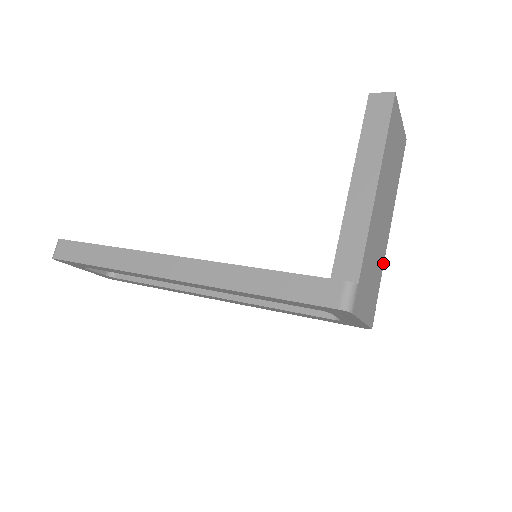
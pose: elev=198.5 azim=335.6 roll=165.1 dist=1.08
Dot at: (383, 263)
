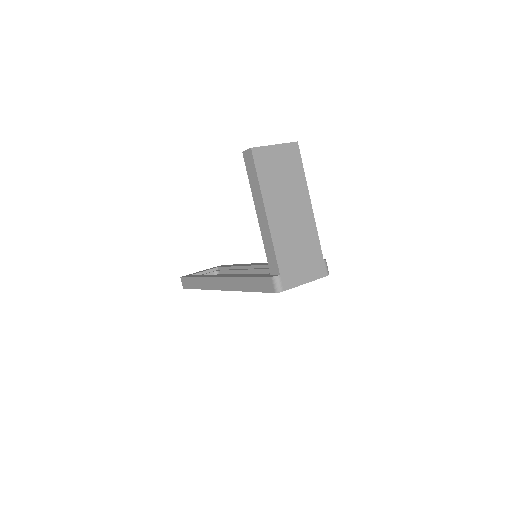
Dot at: (317, 234)
